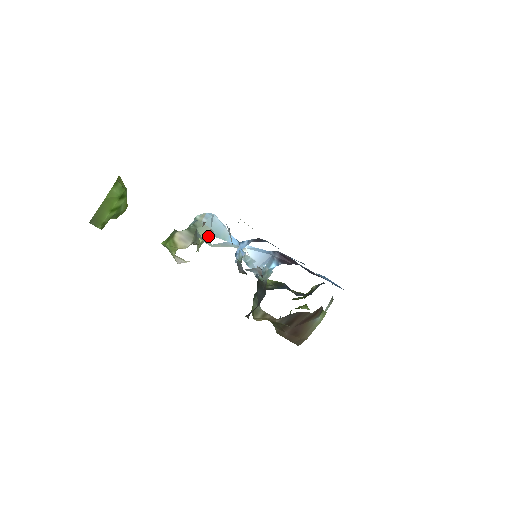
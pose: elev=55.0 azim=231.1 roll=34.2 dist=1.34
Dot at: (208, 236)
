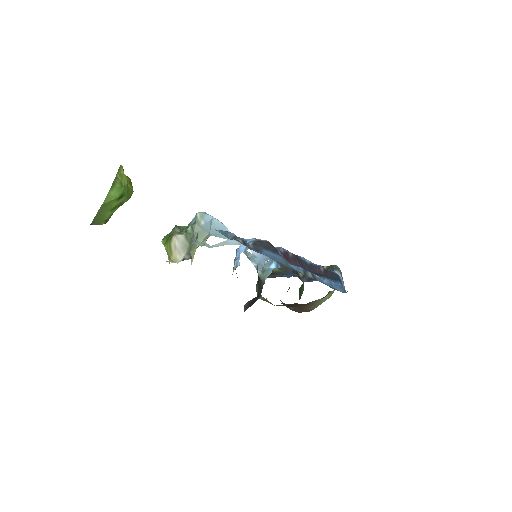
Dot at: (206, 238)
